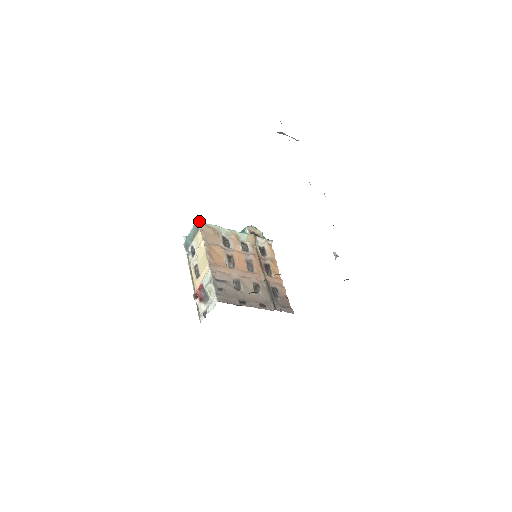
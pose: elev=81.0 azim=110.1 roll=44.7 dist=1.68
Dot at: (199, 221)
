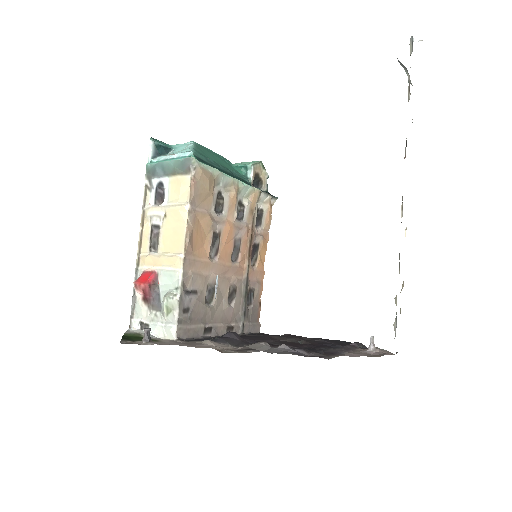
Dot at: (196, 160)
